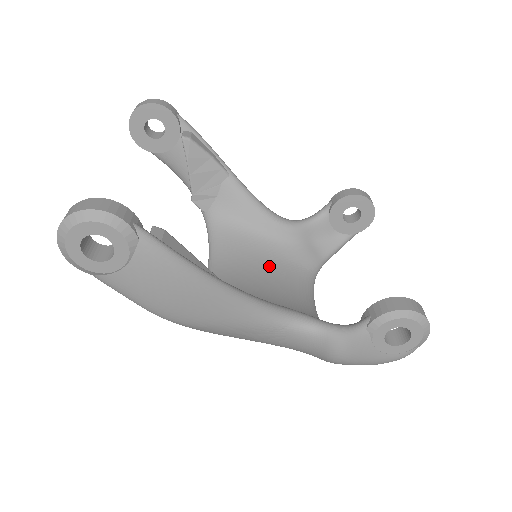
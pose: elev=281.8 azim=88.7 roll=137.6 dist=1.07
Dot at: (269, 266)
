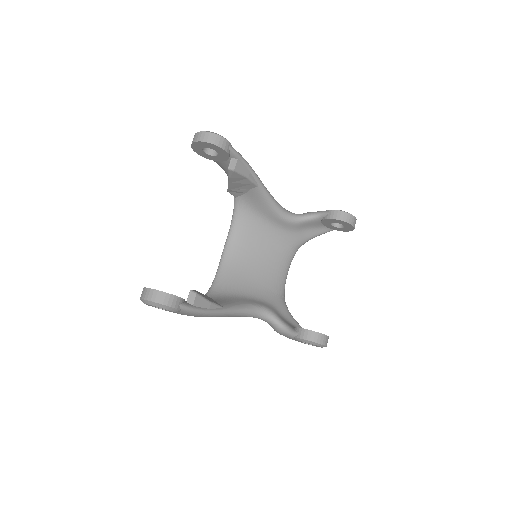
Dot at: (267, 246)
